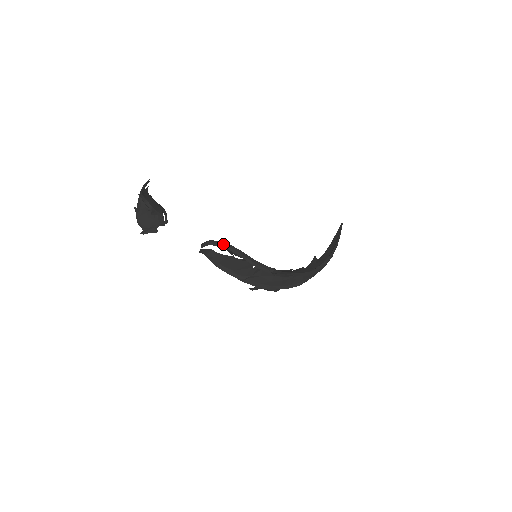
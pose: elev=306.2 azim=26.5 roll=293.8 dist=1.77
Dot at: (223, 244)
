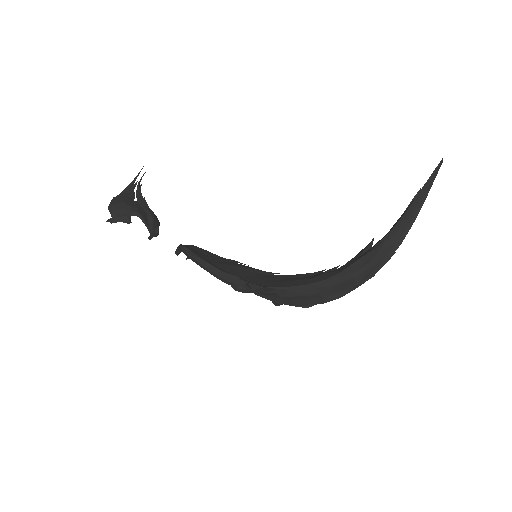
Dot at: (184, 250)
